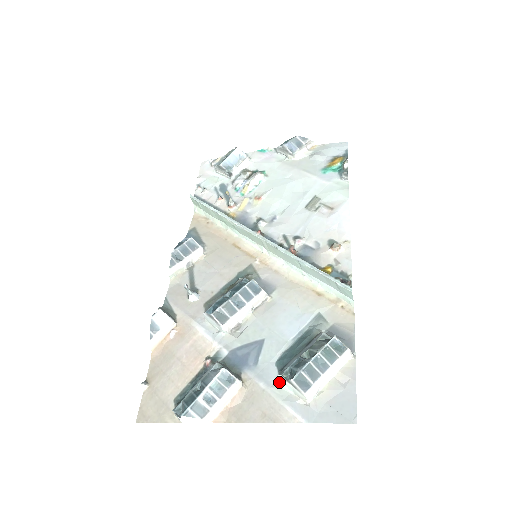
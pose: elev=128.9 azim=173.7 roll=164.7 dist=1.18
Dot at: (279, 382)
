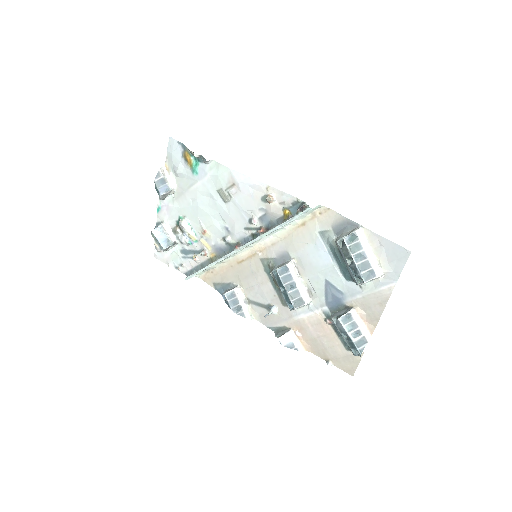
Dot at: (361, 285)
